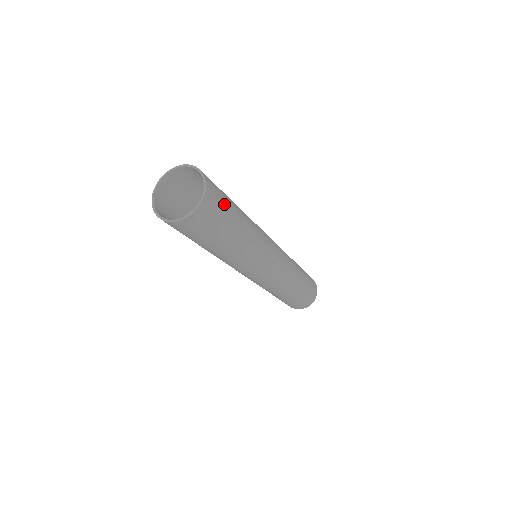
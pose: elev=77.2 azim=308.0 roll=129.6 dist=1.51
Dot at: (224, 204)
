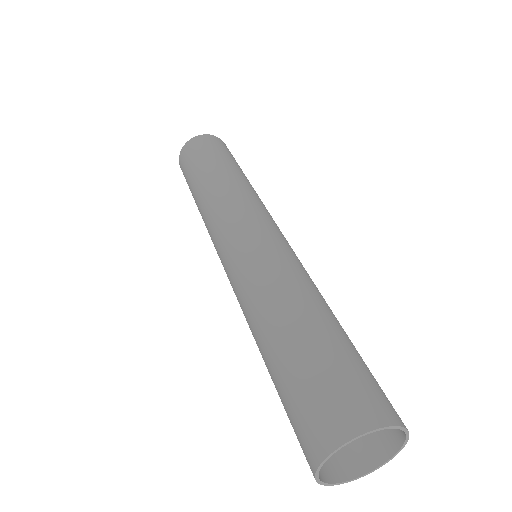
Dot at: (233, 157)
